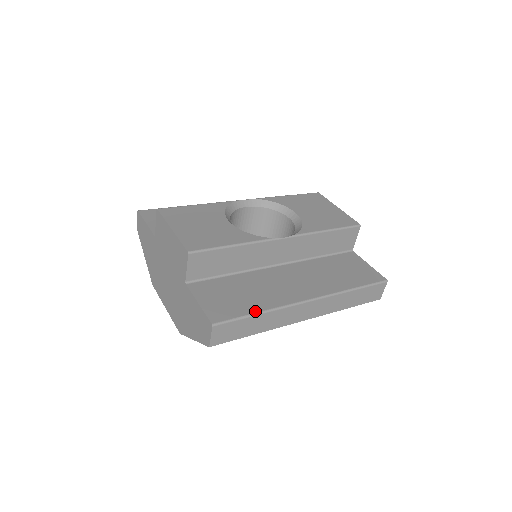
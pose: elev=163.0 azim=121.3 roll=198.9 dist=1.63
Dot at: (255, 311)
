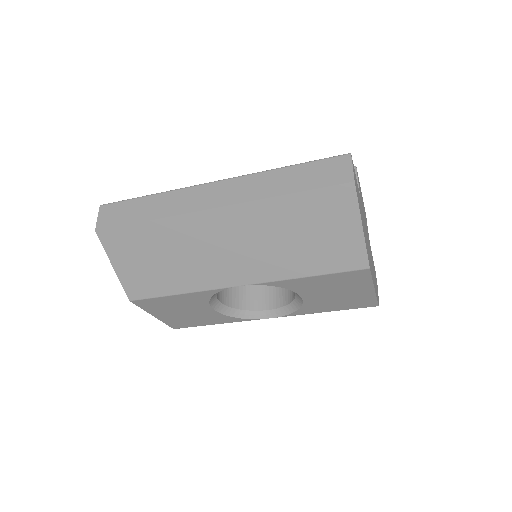
Dot at: (148, 197)
